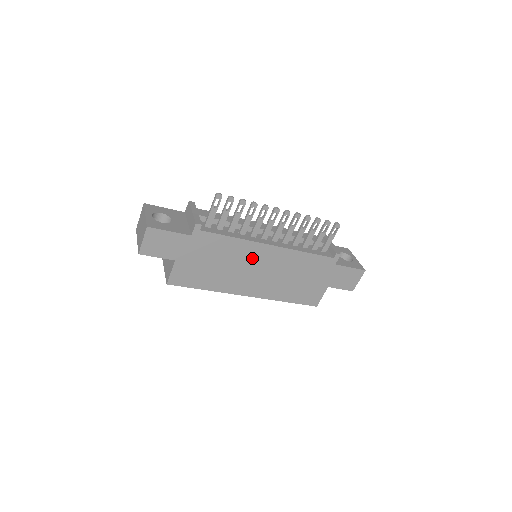
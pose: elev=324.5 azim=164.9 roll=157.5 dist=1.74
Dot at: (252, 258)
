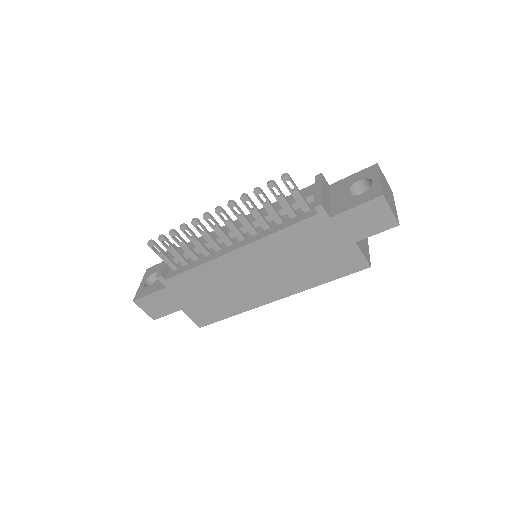
Dot at: (234, 271)
